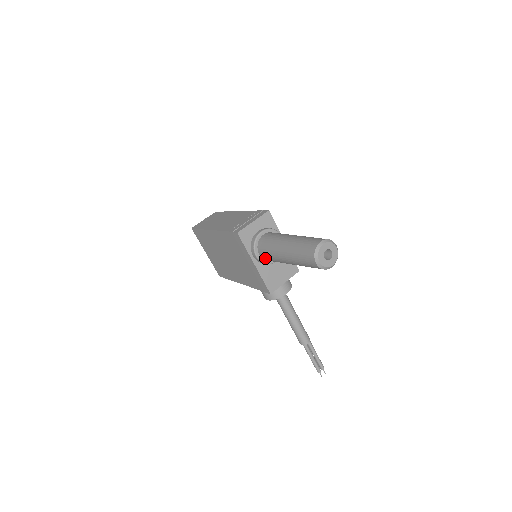
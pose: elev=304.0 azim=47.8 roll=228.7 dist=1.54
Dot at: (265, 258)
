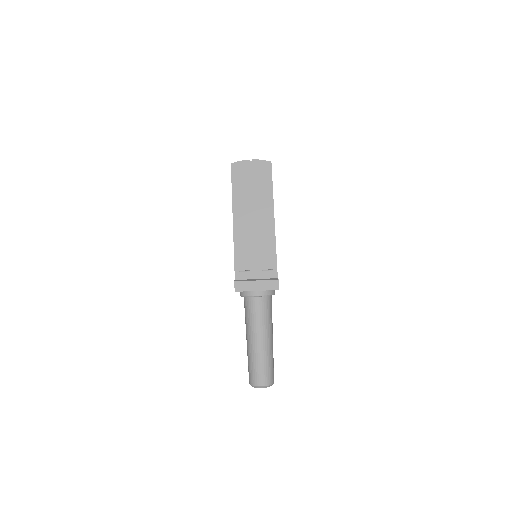
Dot at: occluded
